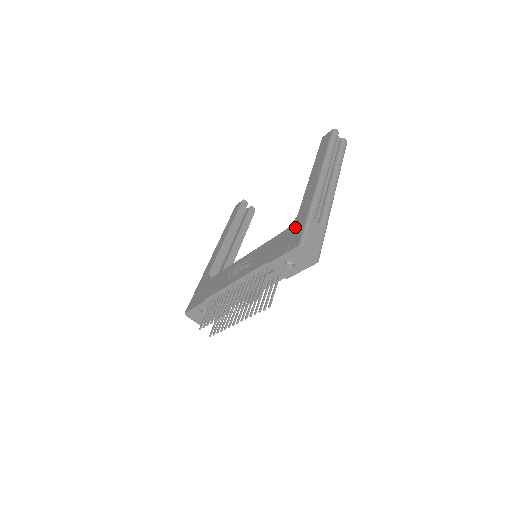
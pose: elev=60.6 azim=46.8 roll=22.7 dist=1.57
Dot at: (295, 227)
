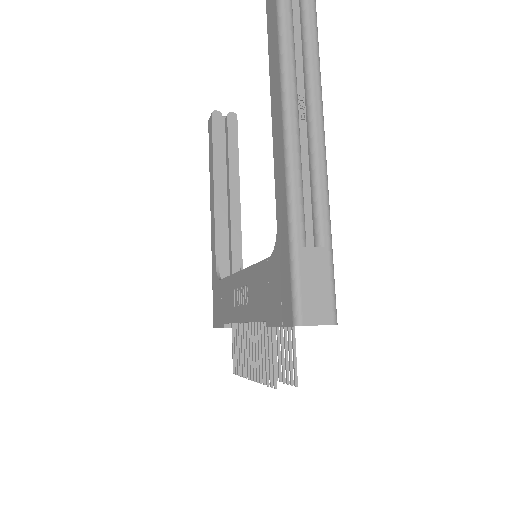
Dot at: (280, 265)
